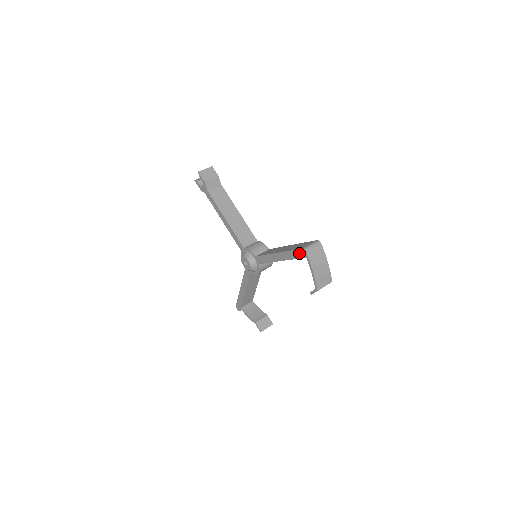
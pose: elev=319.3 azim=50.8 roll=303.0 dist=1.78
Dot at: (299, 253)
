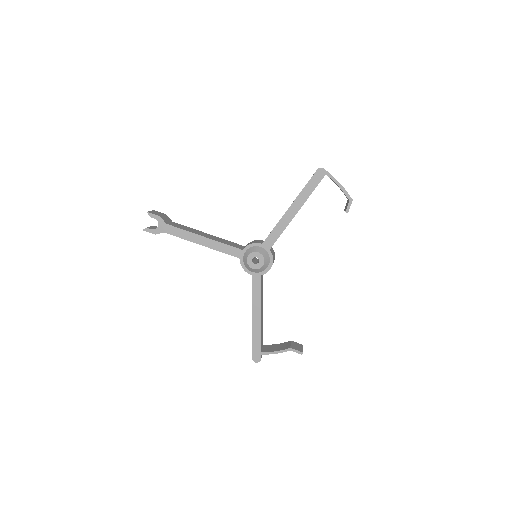
Dot at: (316, 178)
